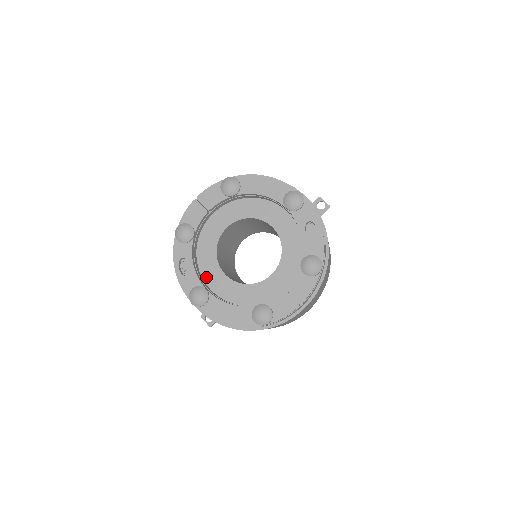
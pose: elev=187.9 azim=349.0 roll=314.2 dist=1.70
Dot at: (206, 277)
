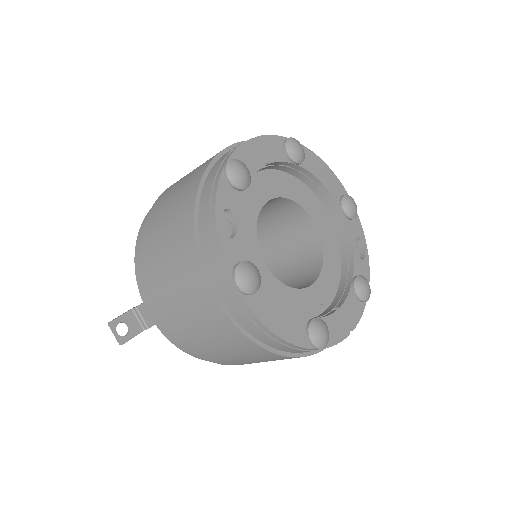
Dot at: occluded
